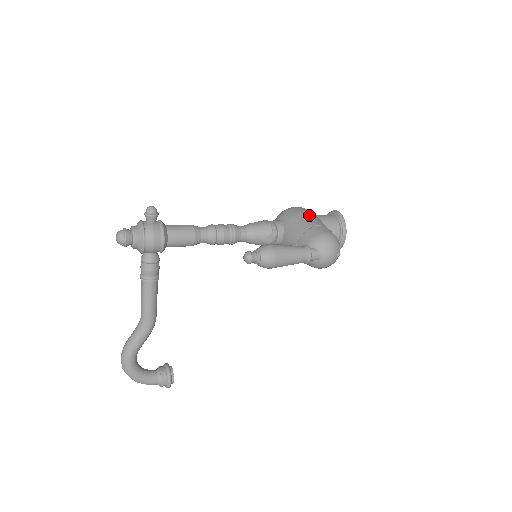
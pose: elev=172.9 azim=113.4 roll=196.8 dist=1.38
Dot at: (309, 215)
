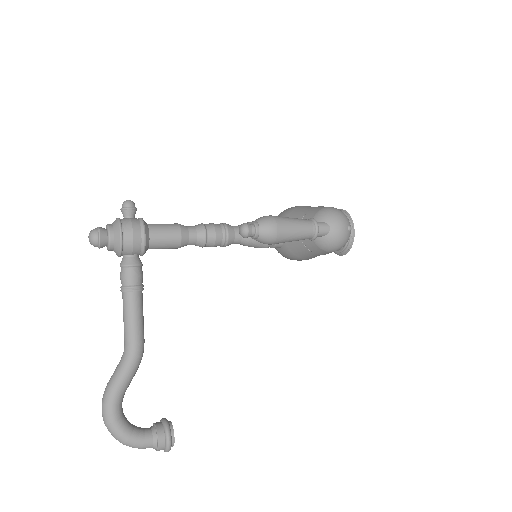
Dot at: (307, 206)
